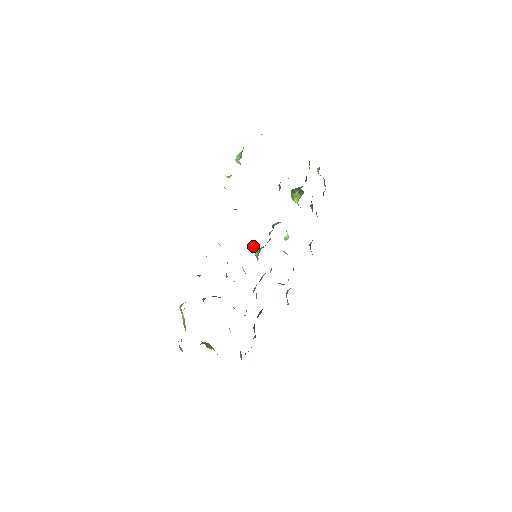
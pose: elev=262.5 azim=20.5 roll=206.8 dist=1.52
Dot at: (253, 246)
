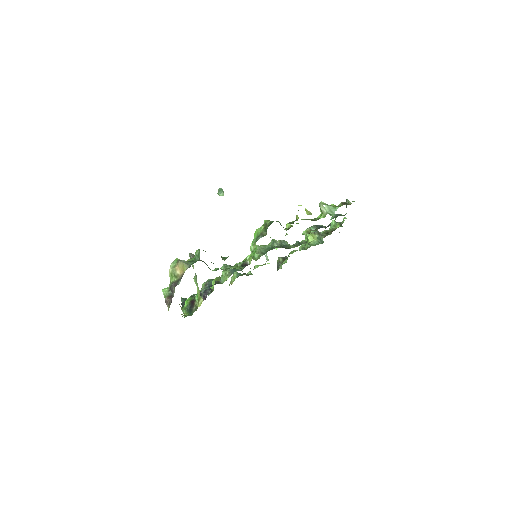
Dot at: (220, 194)
